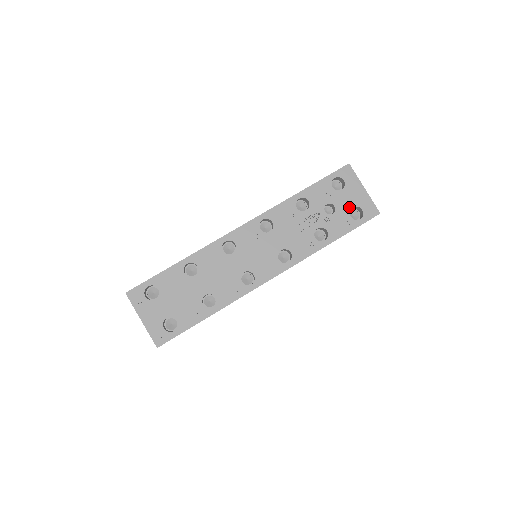
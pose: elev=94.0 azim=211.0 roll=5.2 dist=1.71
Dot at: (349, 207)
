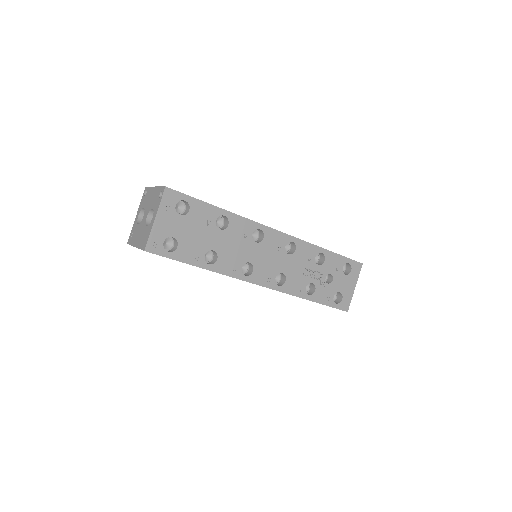
Dot at: (338, 290)
